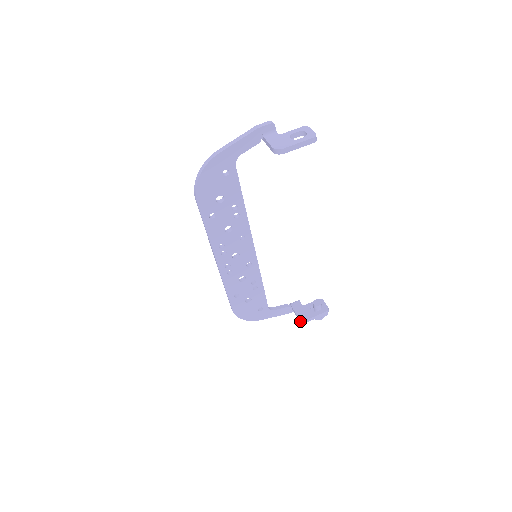
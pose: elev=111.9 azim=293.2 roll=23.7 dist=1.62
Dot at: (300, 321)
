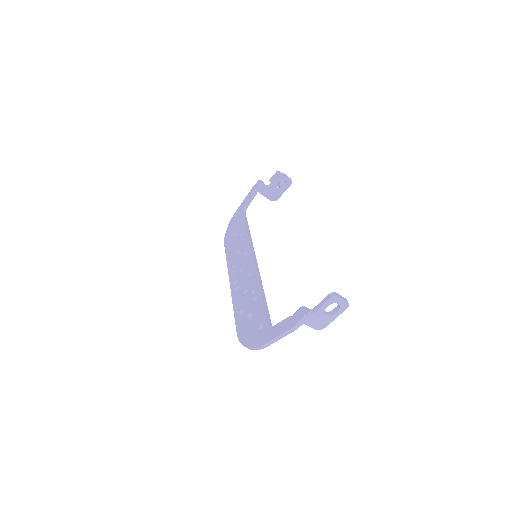
Dot at: (272, 200)
